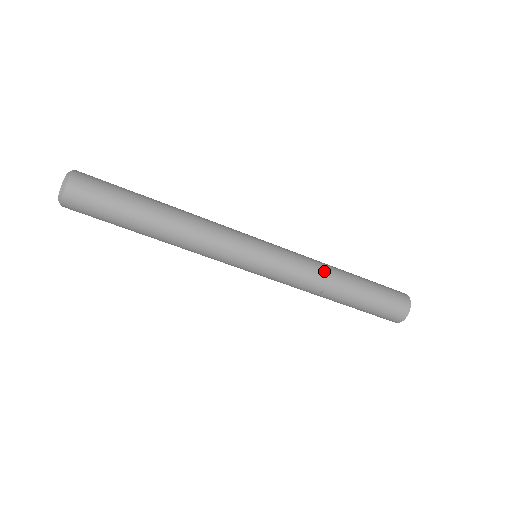
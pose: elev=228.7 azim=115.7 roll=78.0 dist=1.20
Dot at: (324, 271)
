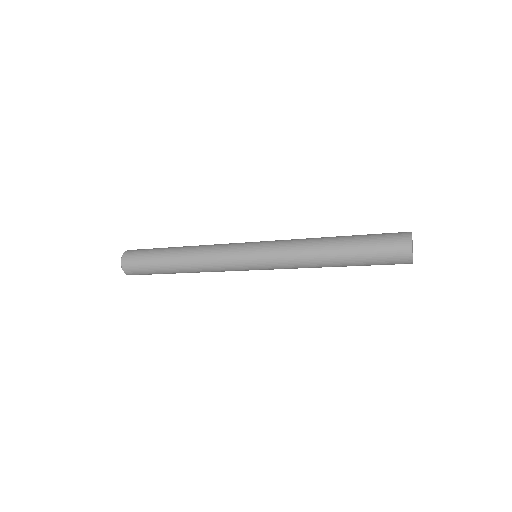
Dot at: (308, 255)
